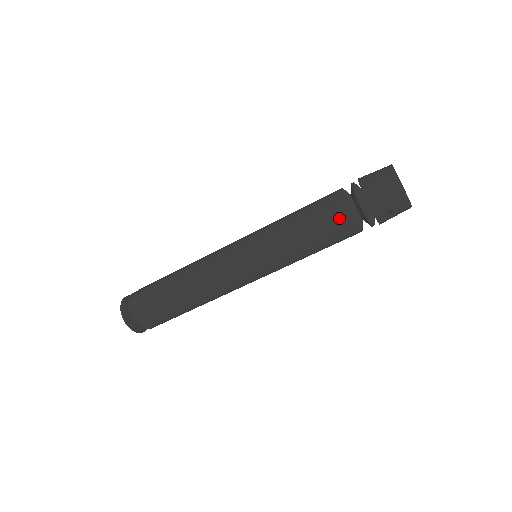
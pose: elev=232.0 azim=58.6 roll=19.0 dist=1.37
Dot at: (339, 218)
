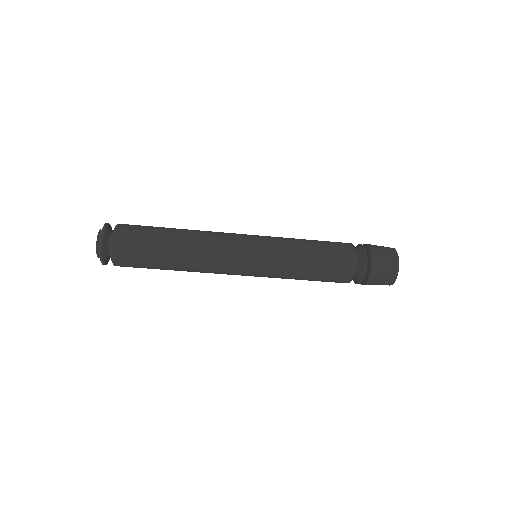
Dot at: (341, 280)
